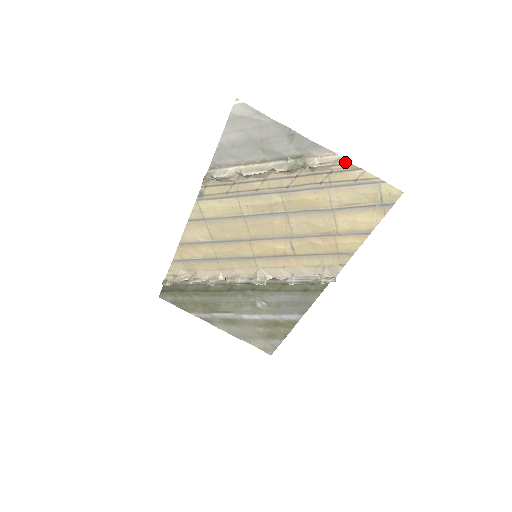
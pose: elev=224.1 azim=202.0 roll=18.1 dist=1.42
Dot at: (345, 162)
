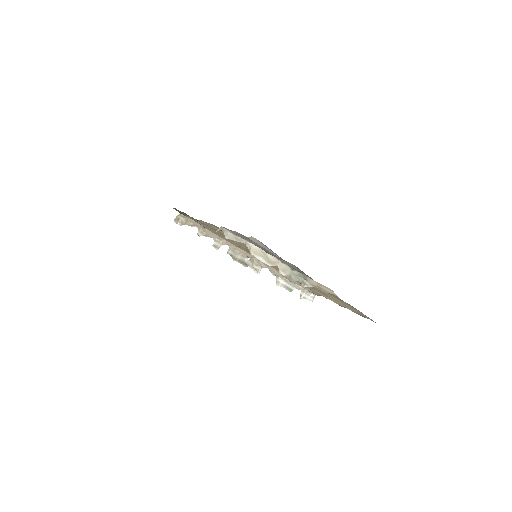
Dot at: (339, 298)
